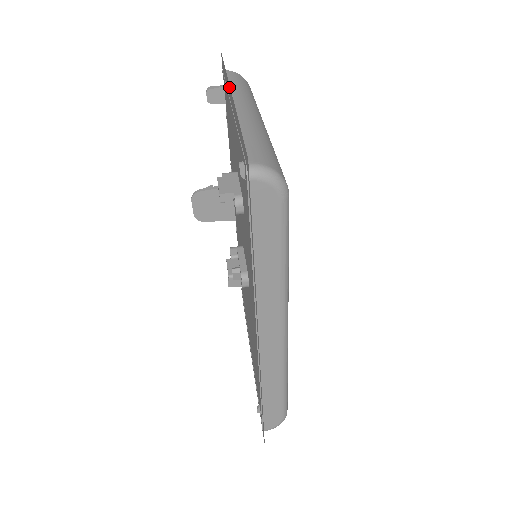
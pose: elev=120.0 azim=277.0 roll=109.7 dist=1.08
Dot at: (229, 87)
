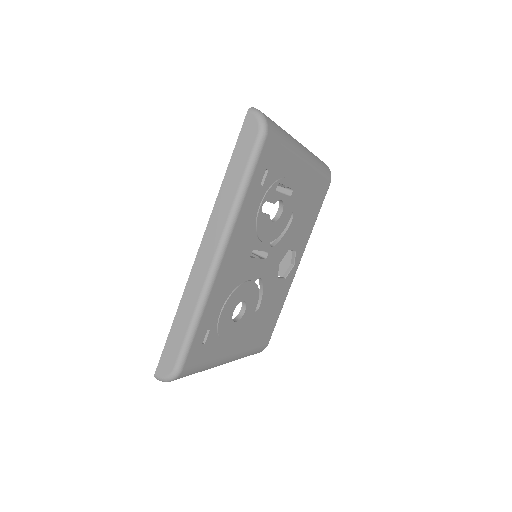
Dot at: occluded
